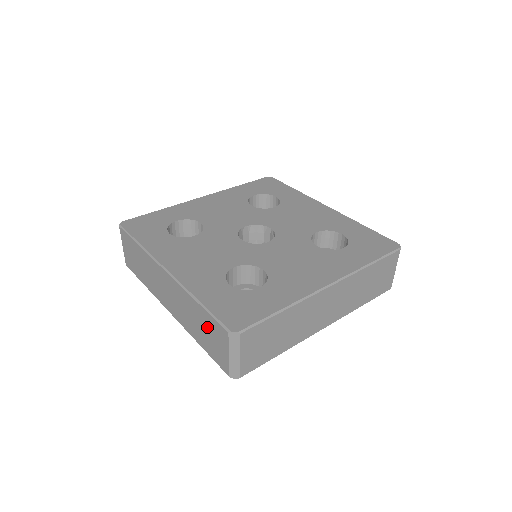
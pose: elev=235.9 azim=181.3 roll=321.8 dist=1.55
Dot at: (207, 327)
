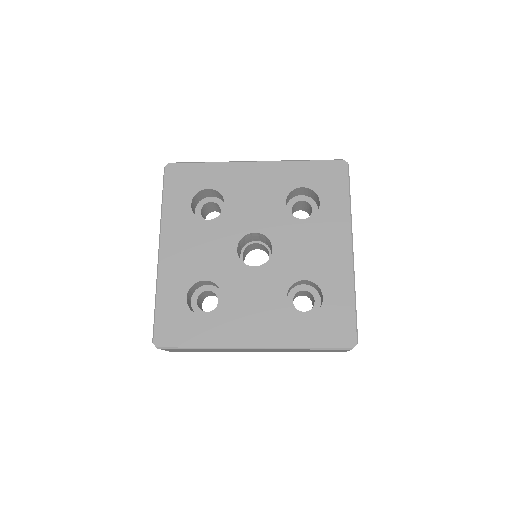
Dot at: occluded
